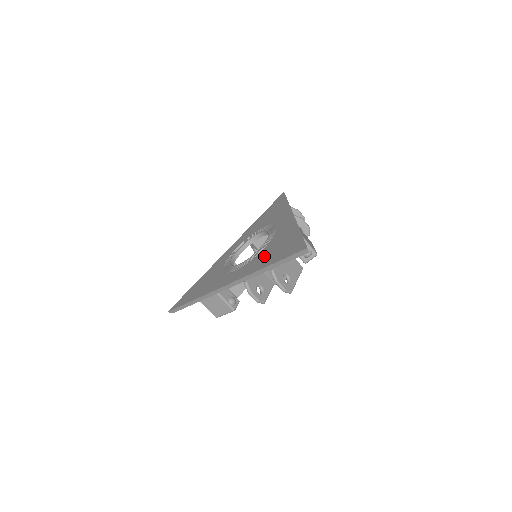
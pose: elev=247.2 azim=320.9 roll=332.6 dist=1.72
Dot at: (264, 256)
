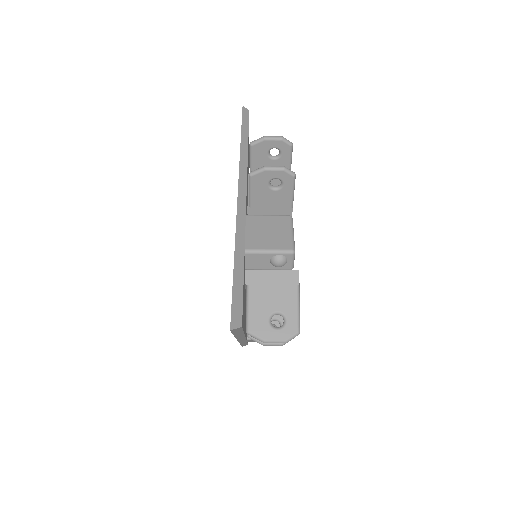
Dot at: occluded
